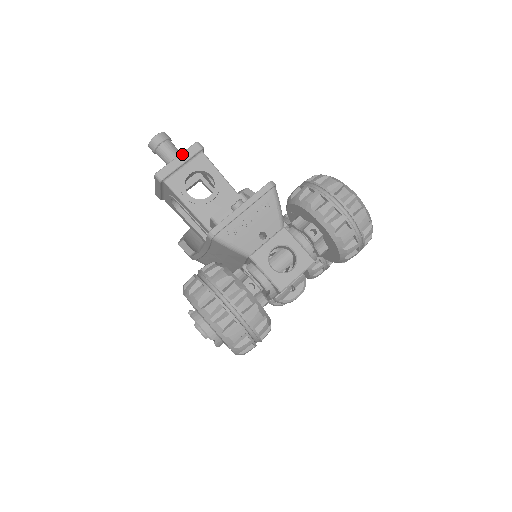
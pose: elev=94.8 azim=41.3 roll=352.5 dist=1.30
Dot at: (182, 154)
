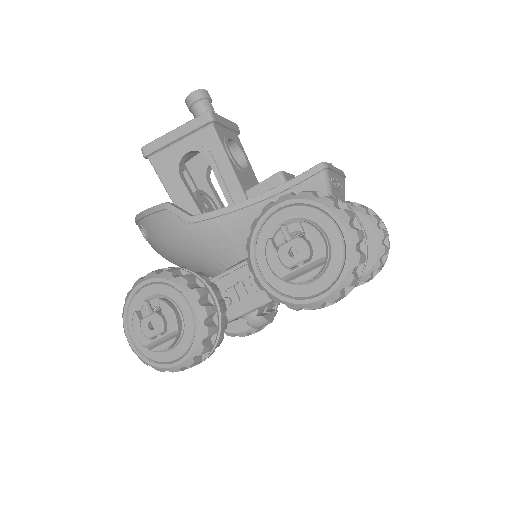
Dot at: (229, 120)
